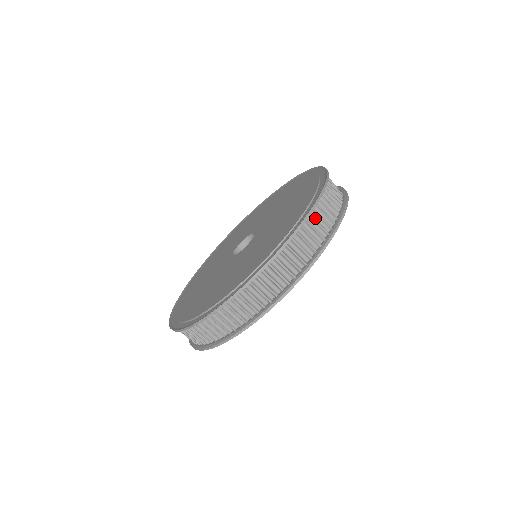
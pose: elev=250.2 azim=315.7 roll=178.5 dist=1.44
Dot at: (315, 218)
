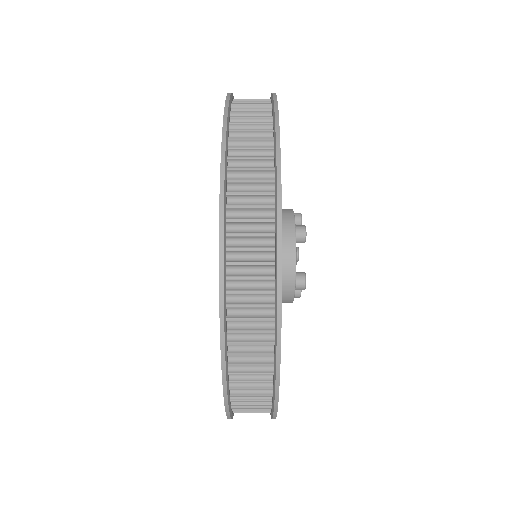
Dot at: (241, 346)
